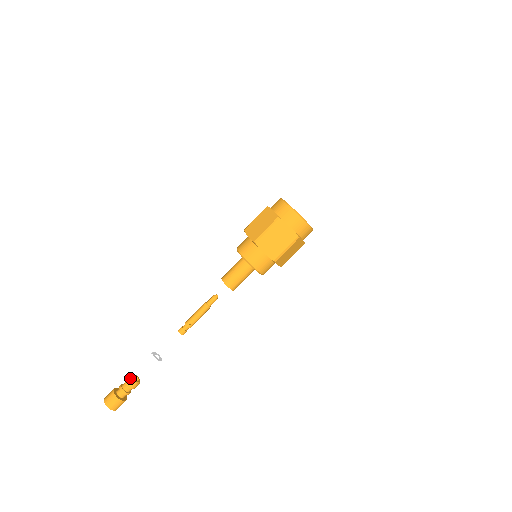
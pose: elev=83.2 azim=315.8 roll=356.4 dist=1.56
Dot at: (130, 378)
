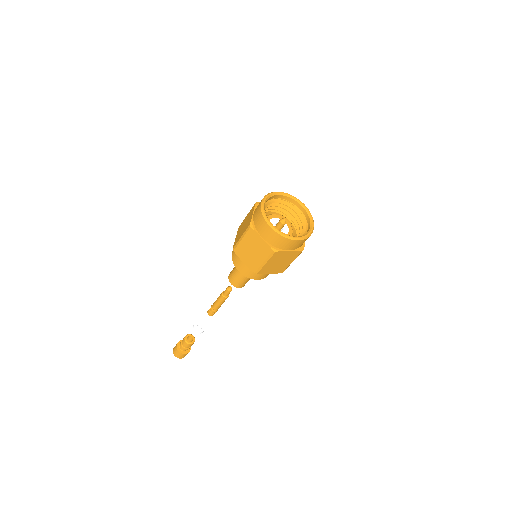
Dot at: (184, 338)
